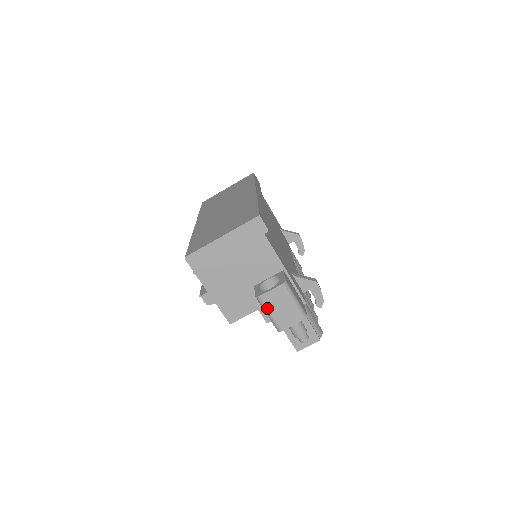
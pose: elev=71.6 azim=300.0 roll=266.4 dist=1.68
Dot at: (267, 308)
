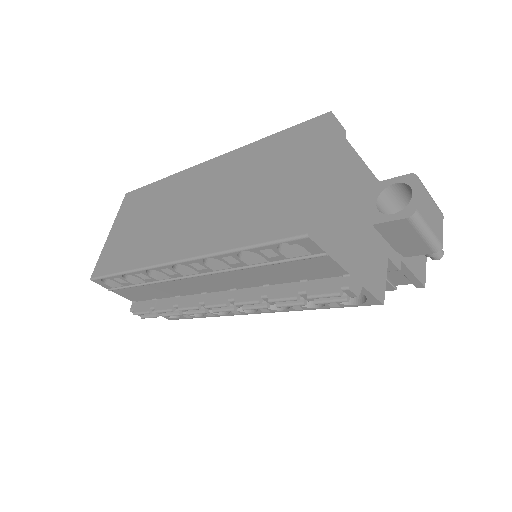
Dot at: (425, 223)
